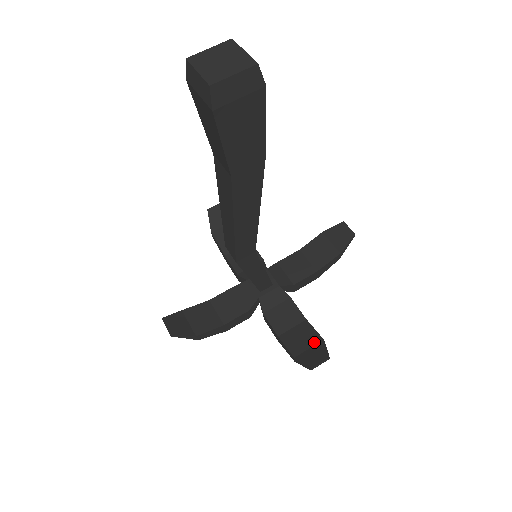
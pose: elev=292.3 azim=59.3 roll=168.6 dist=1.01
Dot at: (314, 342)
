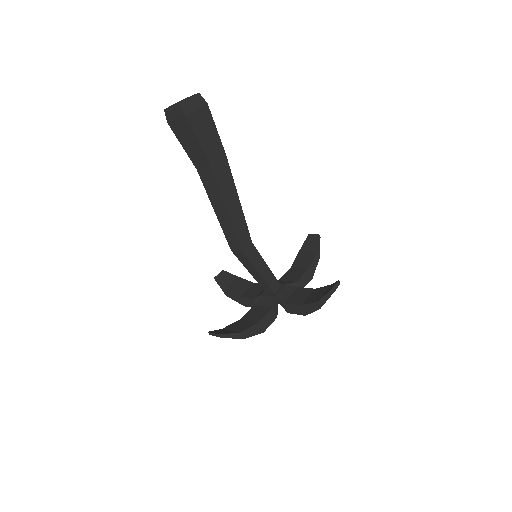
Dot at: (326, 289)
